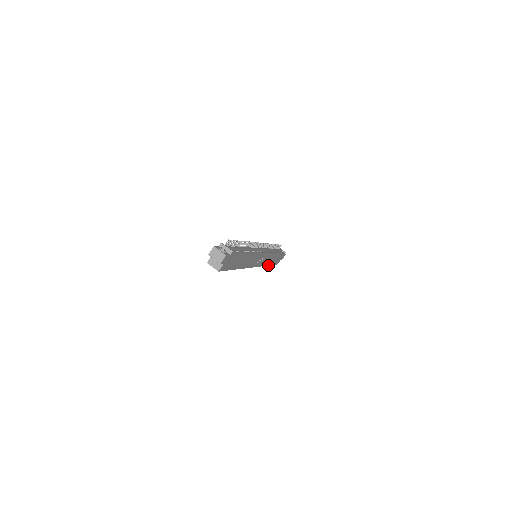
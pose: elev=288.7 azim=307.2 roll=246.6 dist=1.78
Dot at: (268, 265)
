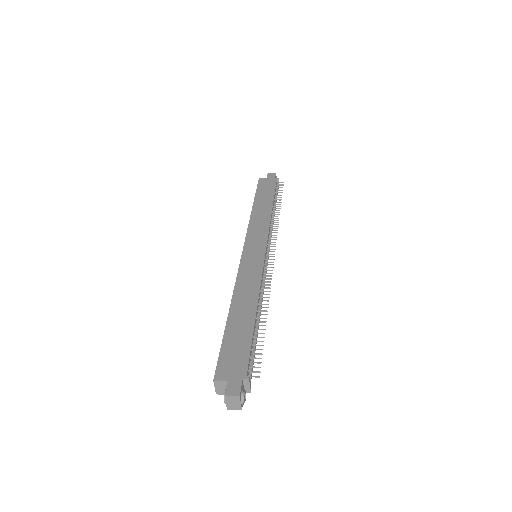
Dot at: occluded
